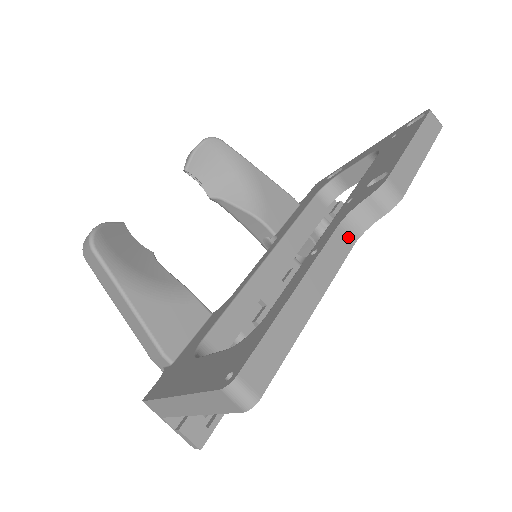
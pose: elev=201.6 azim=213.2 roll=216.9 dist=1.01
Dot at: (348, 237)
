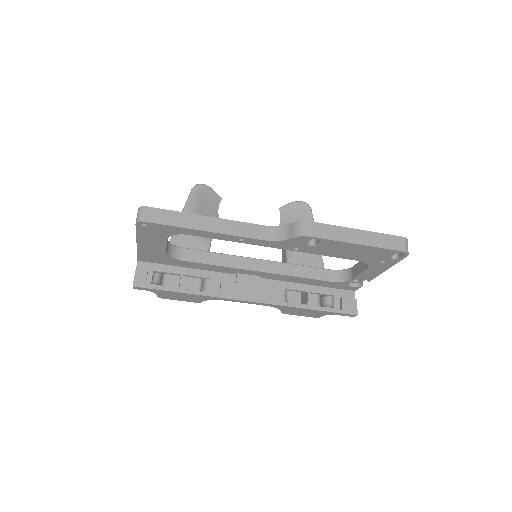
Dot at: (266, 235)
